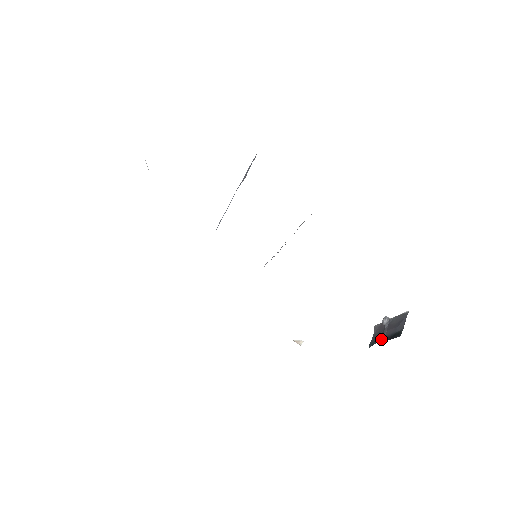
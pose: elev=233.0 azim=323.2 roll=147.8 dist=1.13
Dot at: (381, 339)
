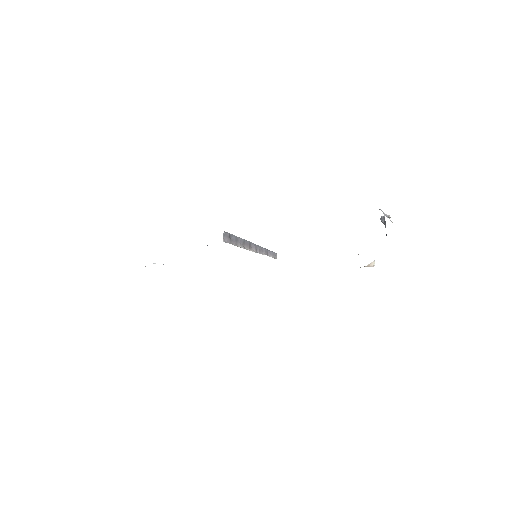
Dot at: occluded
